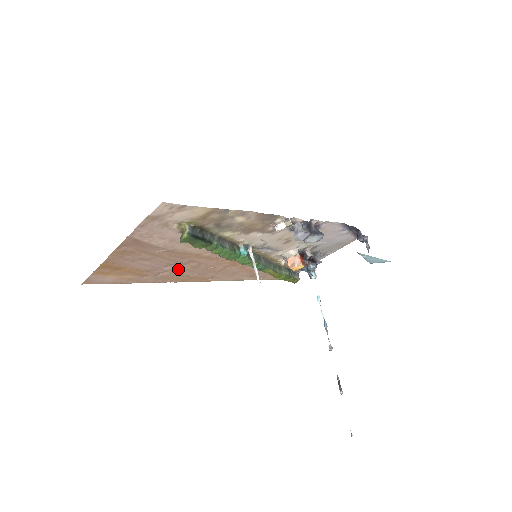
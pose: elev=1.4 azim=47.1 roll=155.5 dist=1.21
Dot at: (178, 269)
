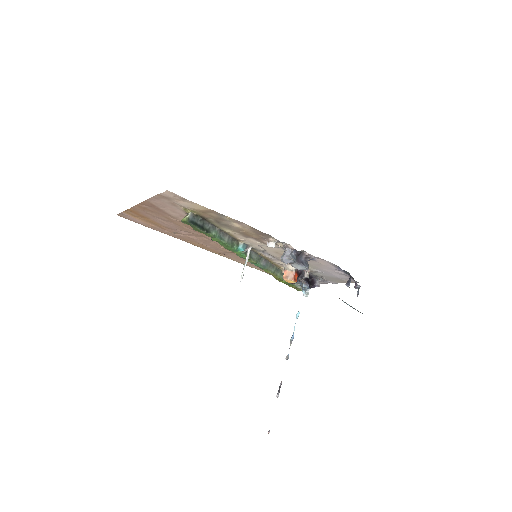
Dot at: (193, 237)
